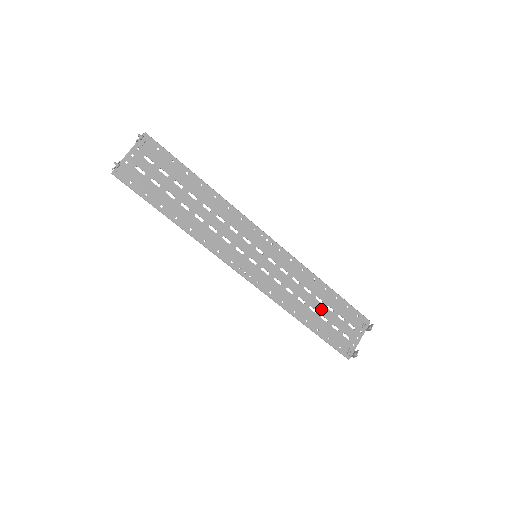
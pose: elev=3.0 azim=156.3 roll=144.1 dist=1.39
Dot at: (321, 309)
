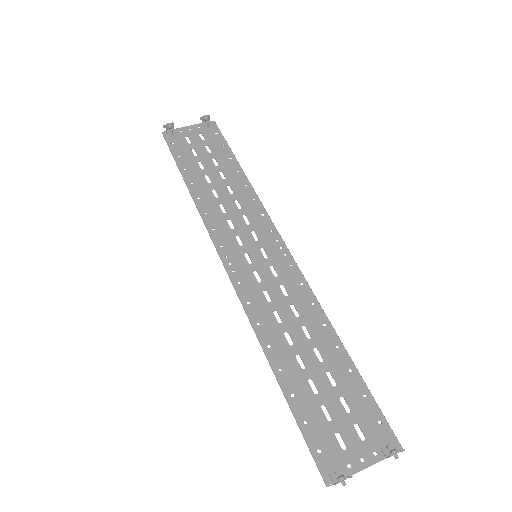
Dot at: (315, 369)
